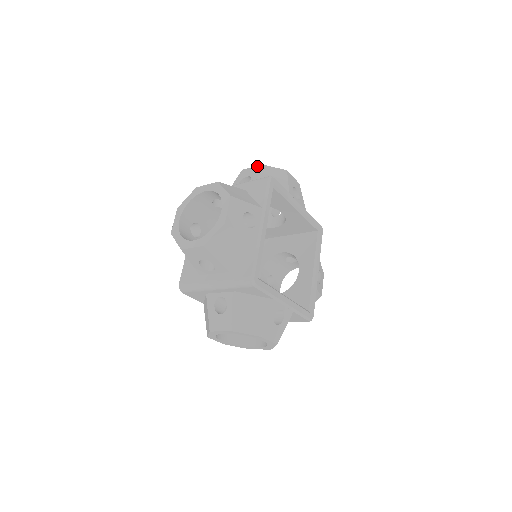
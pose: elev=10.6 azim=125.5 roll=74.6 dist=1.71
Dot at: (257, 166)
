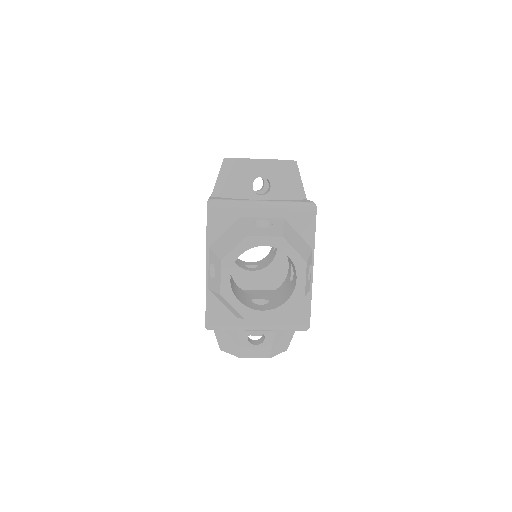
Dot at: occluded
